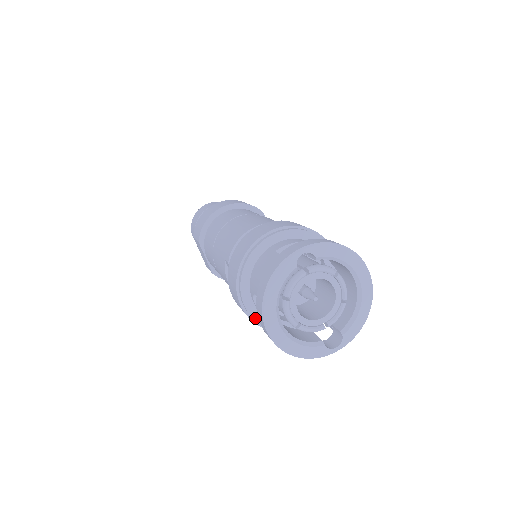
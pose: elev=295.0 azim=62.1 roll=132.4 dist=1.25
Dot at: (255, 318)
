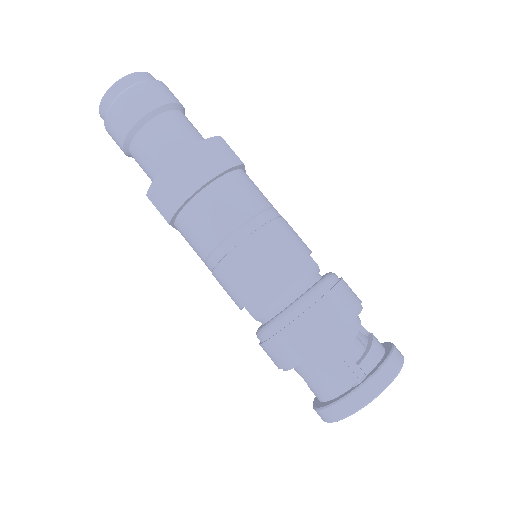
Dot at: occluded
